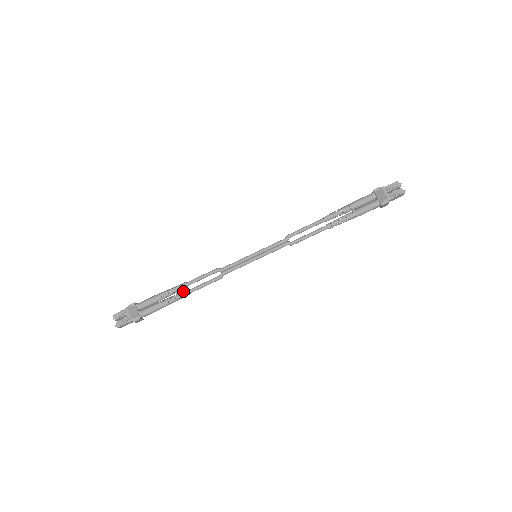
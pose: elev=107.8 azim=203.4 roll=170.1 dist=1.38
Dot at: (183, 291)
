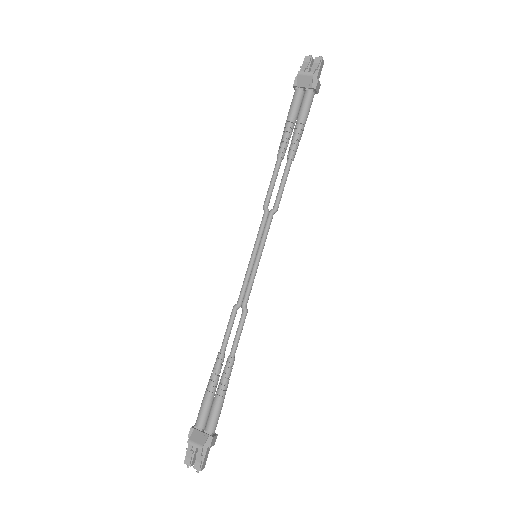
Dot at: occluded
